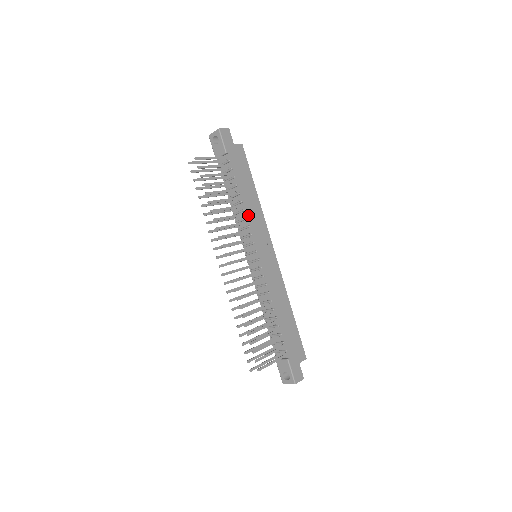
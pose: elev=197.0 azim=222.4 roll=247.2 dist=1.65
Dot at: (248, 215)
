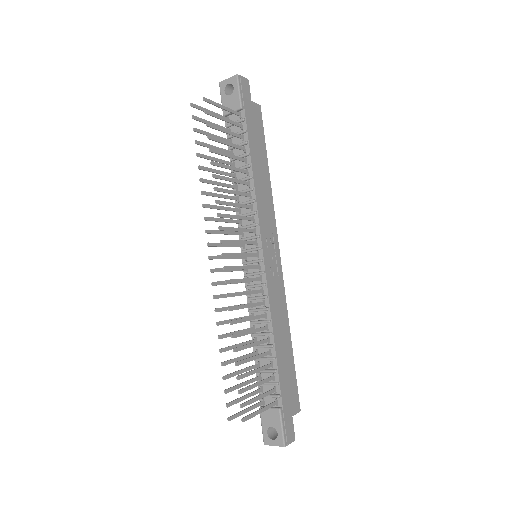
Dot at: (257, 197)
